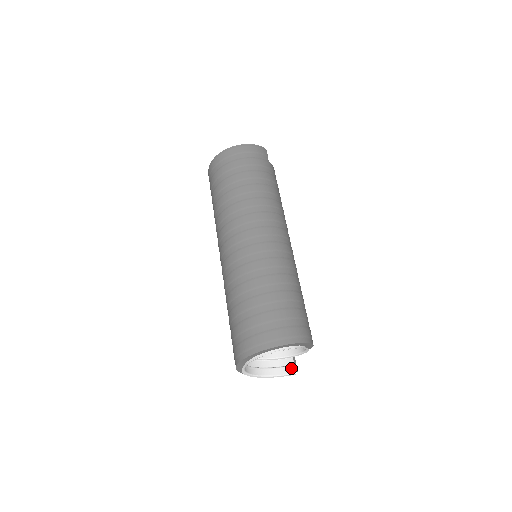
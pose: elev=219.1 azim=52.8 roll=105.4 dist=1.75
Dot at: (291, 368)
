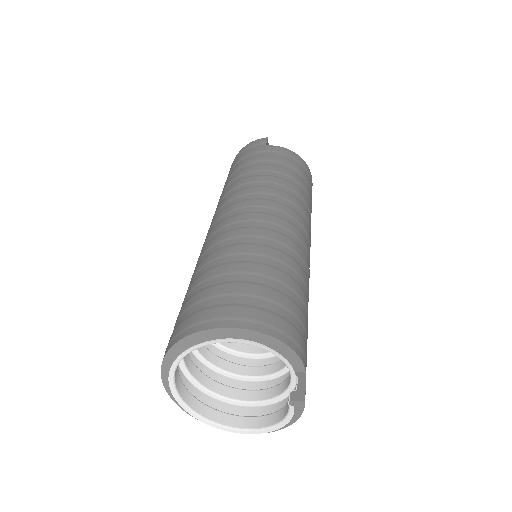
Dot at: occluded
